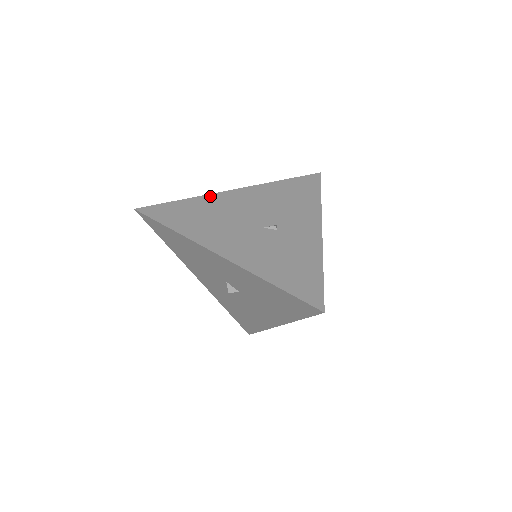
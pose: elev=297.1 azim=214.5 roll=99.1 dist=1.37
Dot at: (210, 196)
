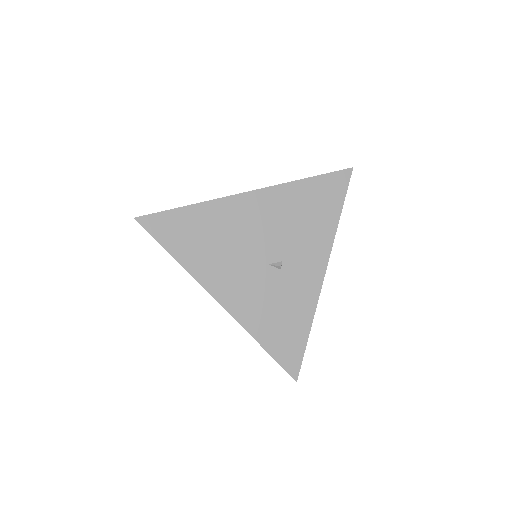
Dot at: (220, 202)
